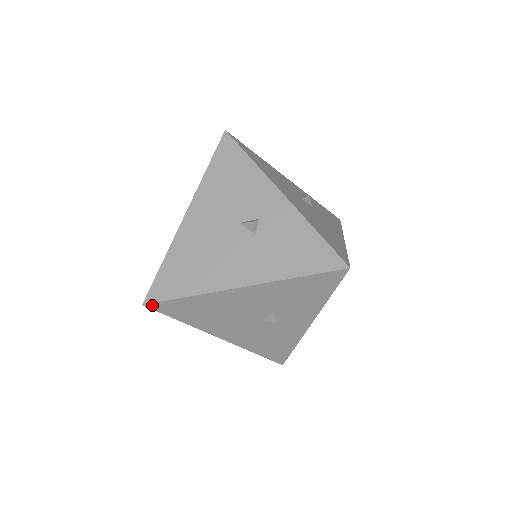
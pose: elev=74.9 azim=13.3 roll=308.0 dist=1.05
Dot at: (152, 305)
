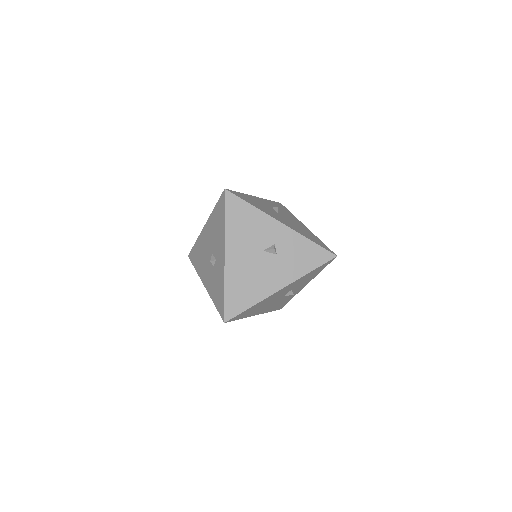
Dot at: (230, 320)
